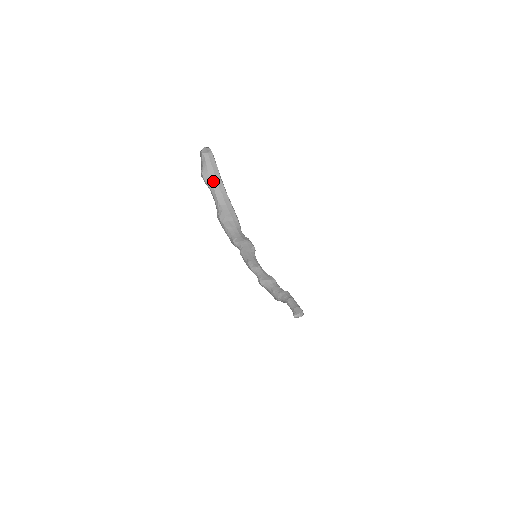
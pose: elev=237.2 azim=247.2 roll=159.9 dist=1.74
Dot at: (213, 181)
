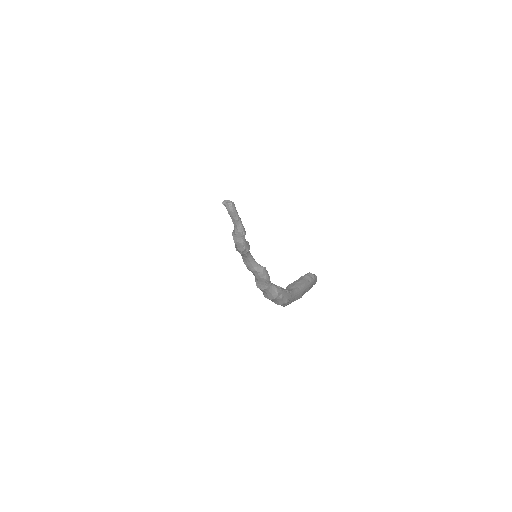
Dot at: (292, 285)
